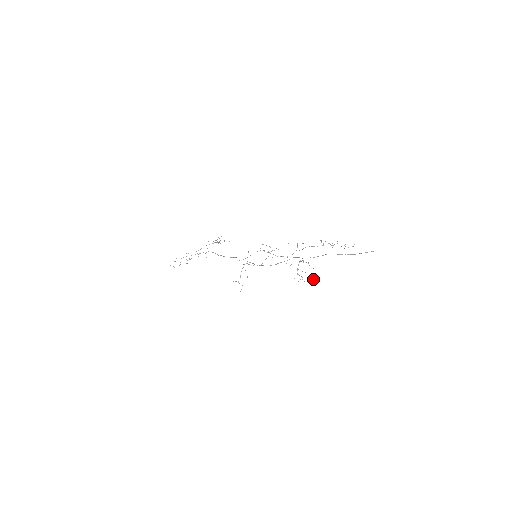
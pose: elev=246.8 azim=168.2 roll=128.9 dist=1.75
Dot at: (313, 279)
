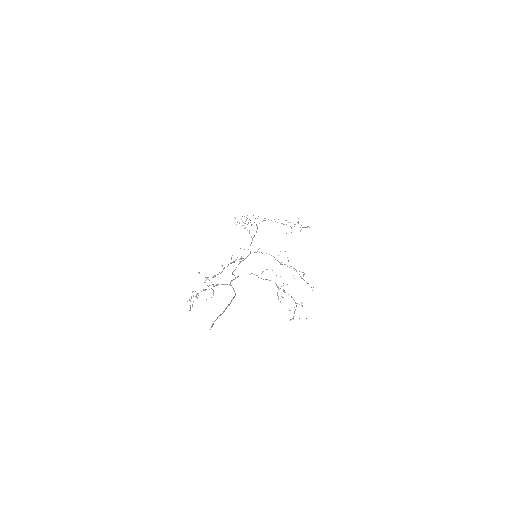
Dot at: occluded
